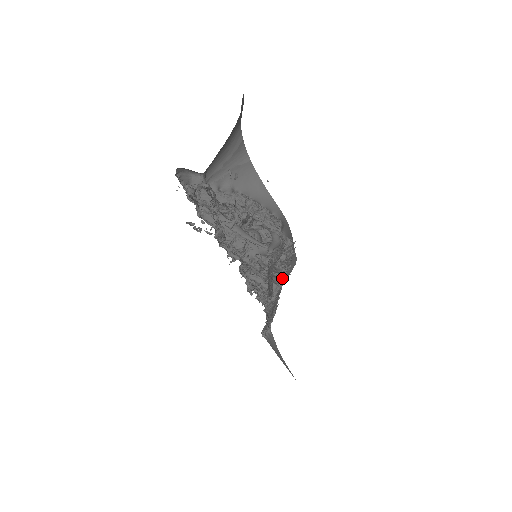
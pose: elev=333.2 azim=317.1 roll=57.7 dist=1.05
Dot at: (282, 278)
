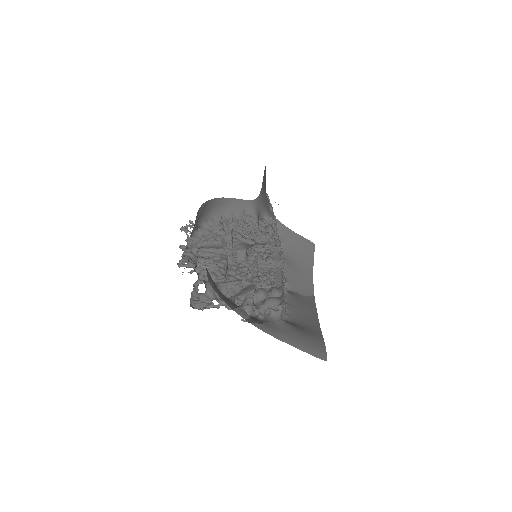
Dot at: occluded
